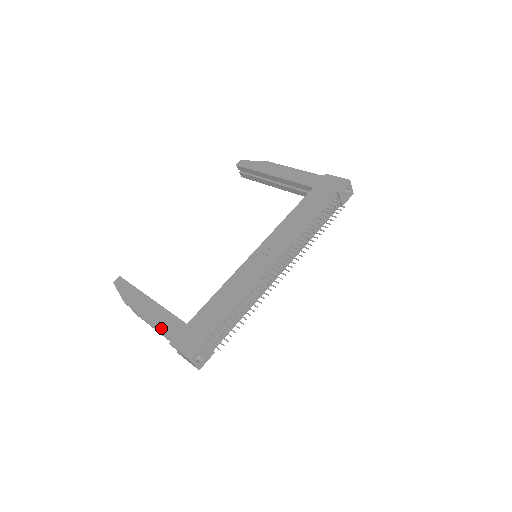
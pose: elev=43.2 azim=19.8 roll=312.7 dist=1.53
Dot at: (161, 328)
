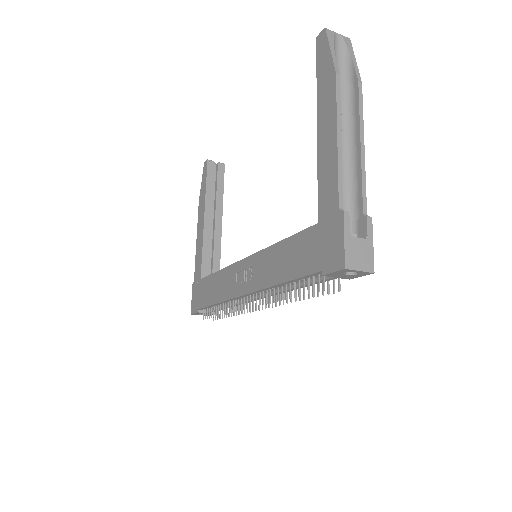
Dot at: (195, 262)
